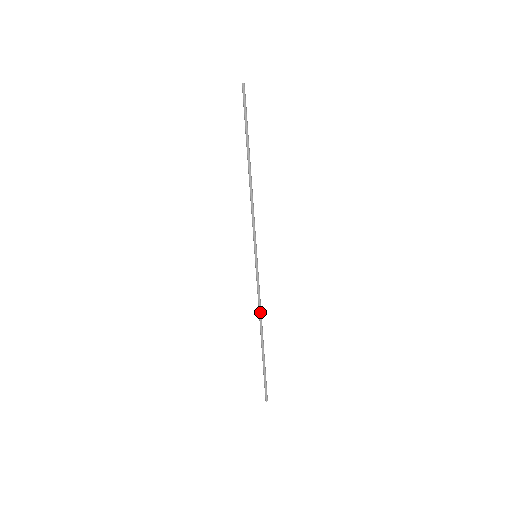
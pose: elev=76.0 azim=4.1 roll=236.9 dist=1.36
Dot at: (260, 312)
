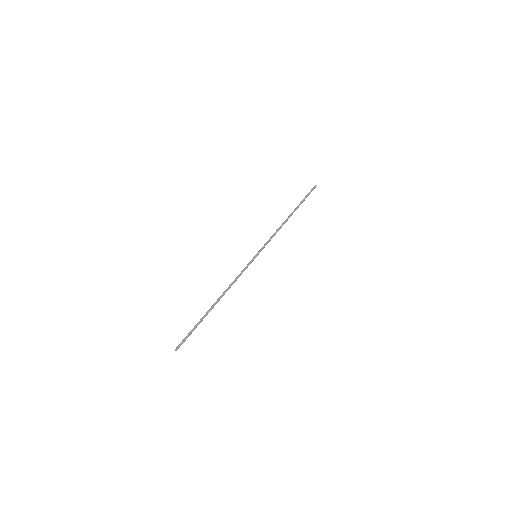
Dot at: (230, 287)
